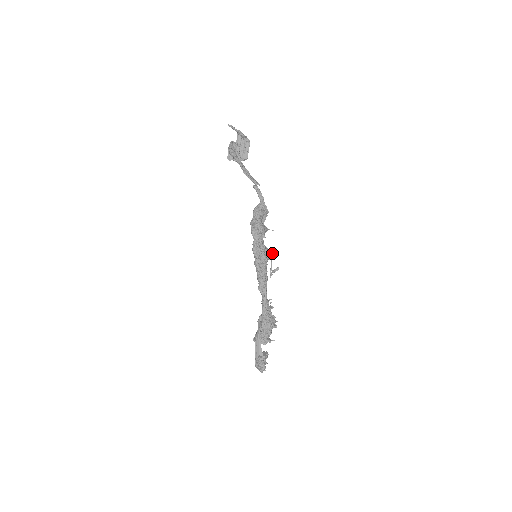
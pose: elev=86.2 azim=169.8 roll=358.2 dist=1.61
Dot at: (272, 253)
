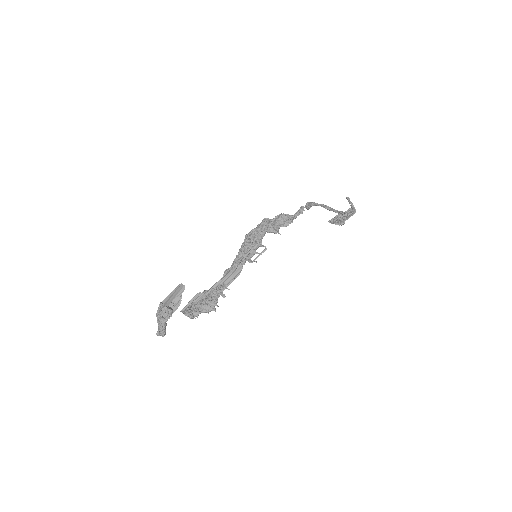
Dot at: (260, 245)
